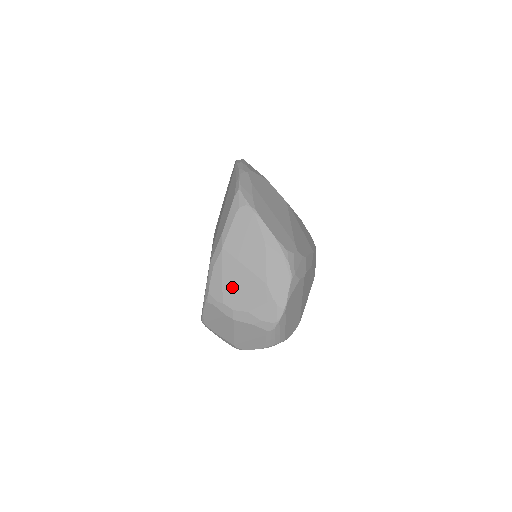
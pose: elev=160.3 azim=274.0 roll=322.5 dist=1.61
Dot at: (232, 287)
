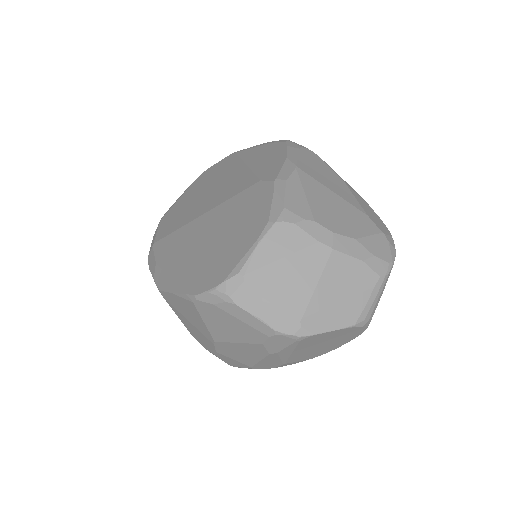
Dot at: (323, 207)
